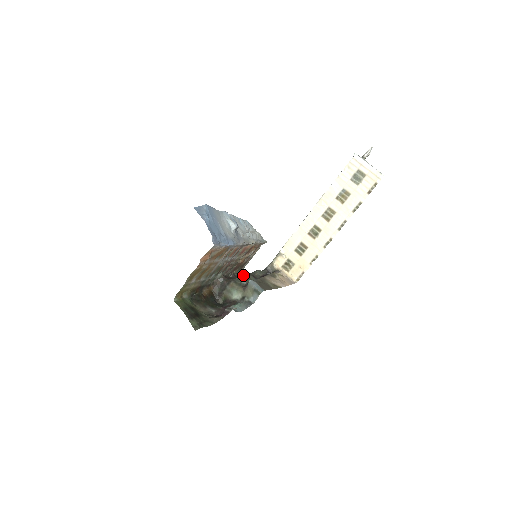
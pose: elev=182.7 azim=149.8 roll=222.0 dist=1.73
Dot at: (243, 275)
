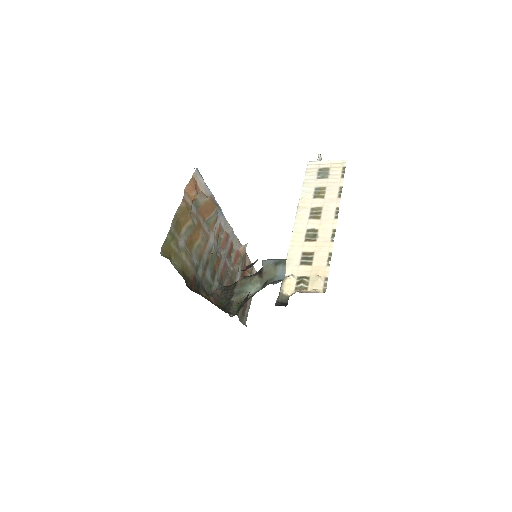
Dot at: occluded
